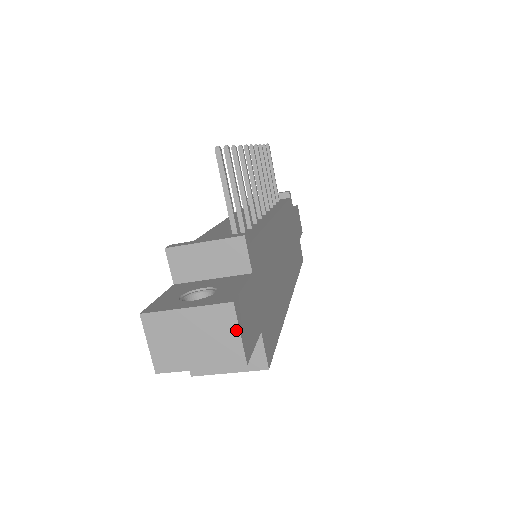
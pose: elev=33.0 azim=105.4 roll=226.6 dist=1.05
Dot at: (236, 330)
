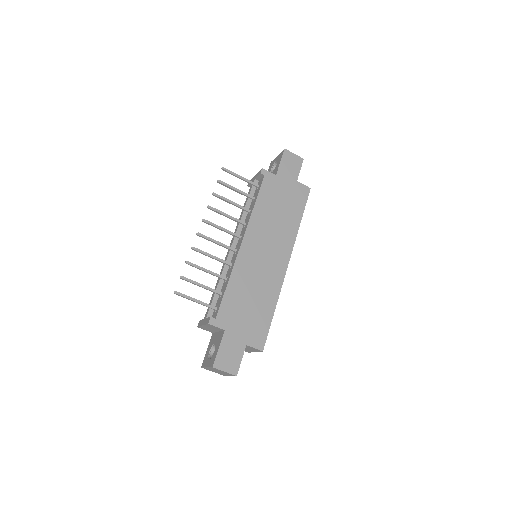
Dot at: (223, 371)
